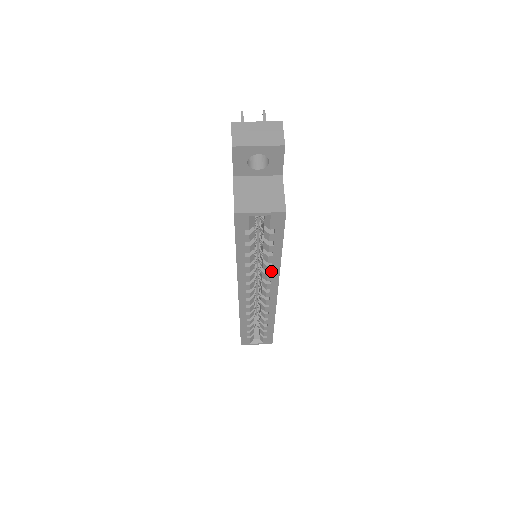
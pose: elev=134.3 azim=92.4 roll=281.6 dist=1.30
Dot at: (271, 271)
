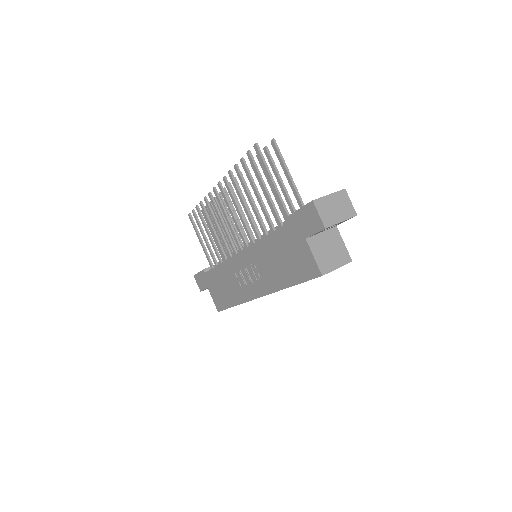
Dot at: occluded
